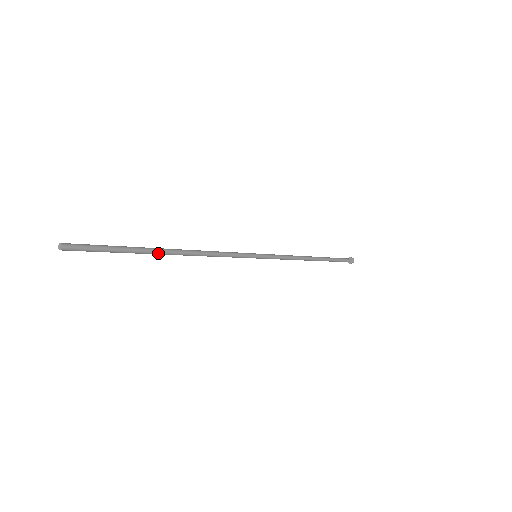
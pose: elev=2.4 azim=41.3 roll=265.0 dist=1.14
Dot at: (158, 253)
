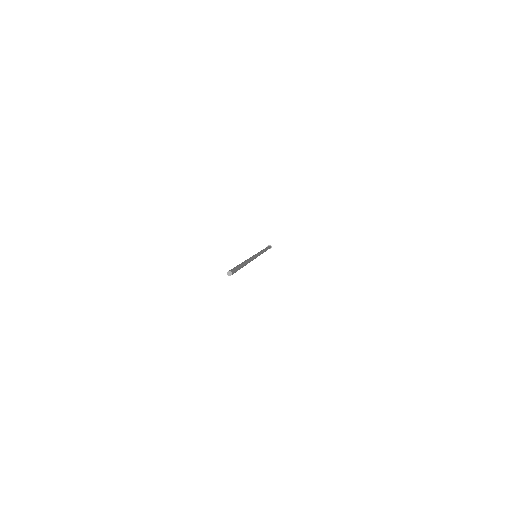
Dot at: occluded
